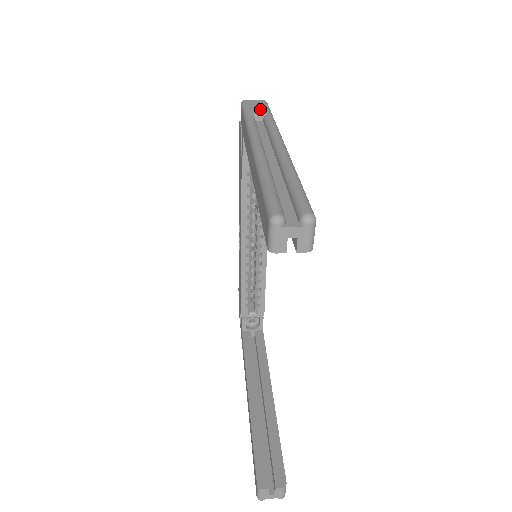
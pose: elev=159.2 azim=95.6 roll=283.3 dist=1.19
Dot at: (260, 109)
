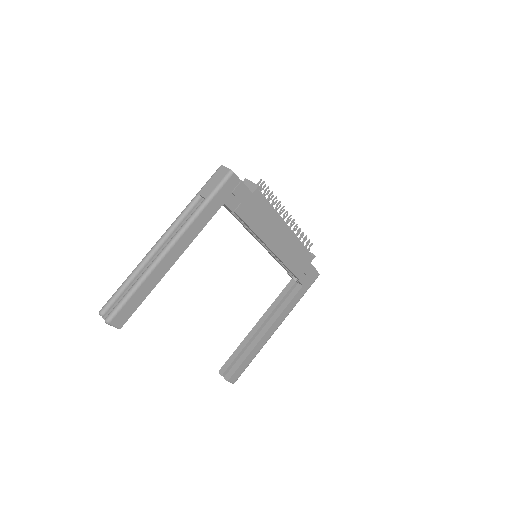
Dot at: (210, 187)
